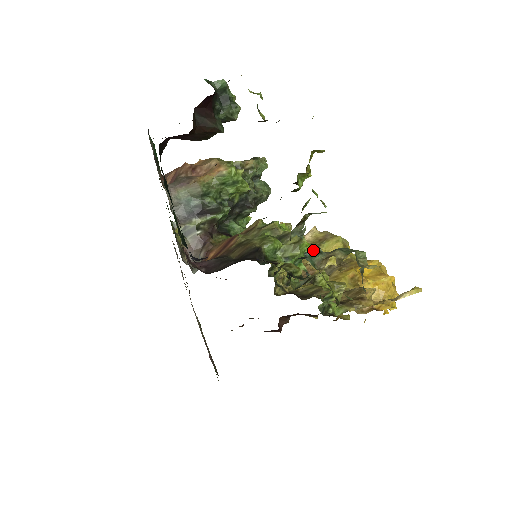
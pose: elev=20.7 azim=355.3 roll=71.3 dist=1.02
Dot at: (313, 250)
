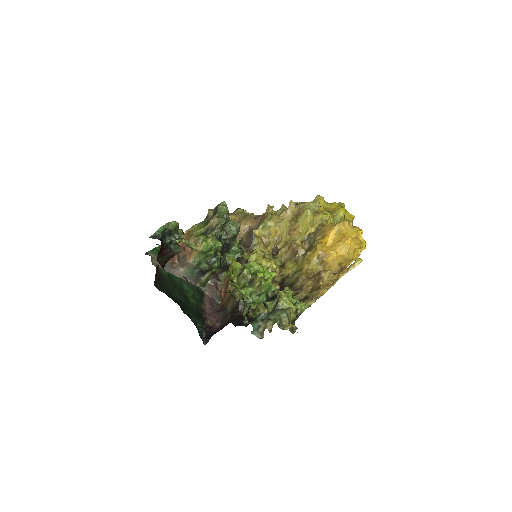
Dot at: (255, 327)
